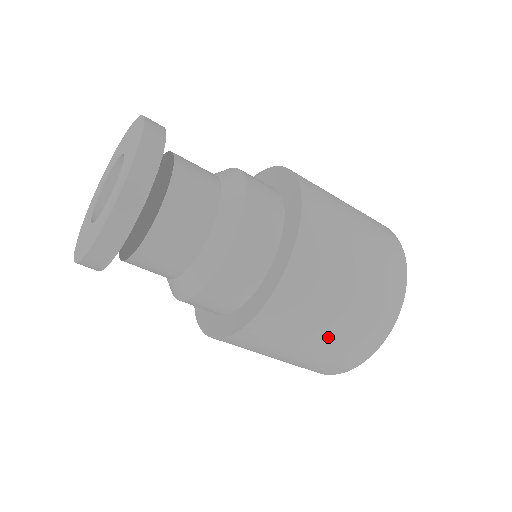
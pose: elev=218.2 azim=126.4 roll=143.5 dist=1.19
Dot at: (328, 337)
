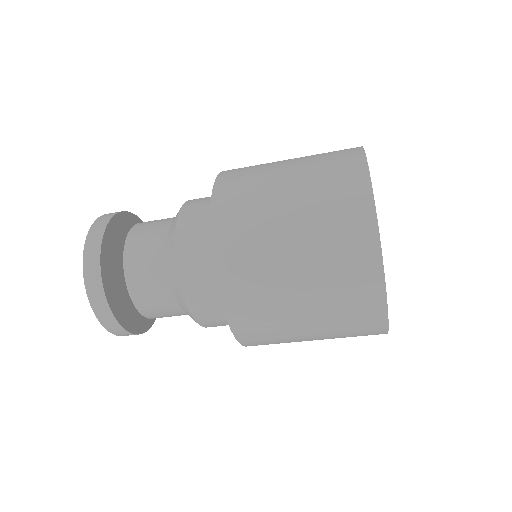
Dot at: occluded
